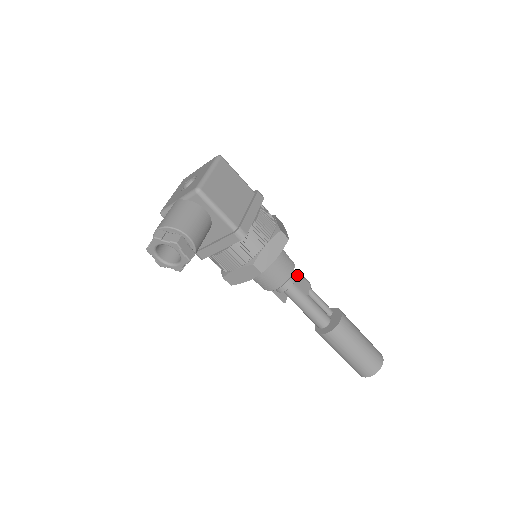
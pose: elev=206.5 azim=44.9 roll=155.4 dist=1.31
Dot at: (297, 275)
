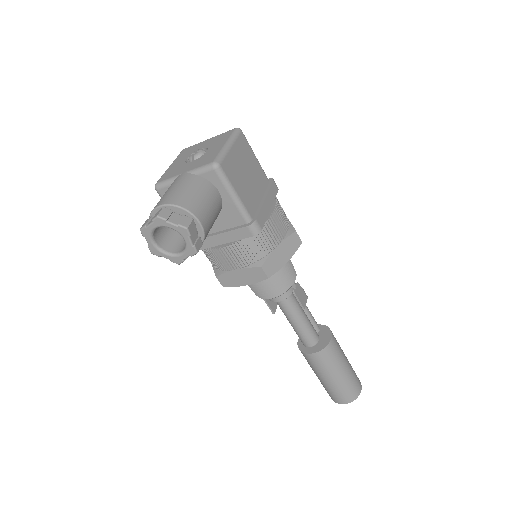
Dot at: (297, 284)
